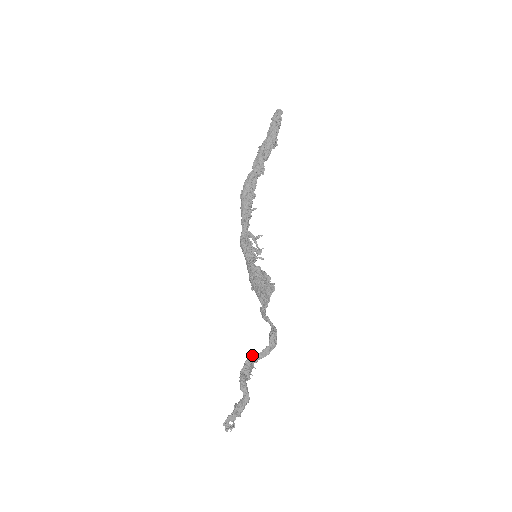
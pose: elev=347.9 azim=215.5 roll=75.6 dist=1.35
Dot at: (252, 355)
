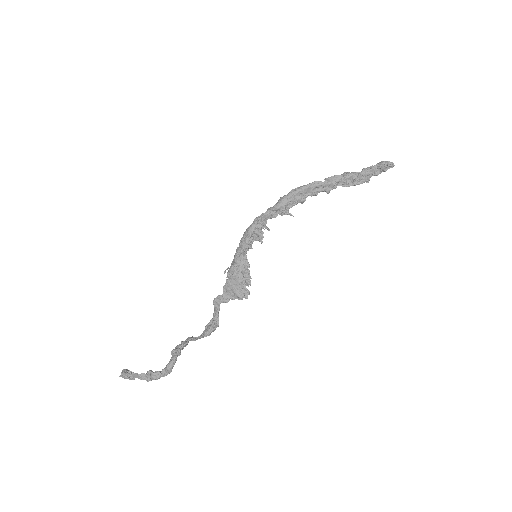
Dot at: (190, 339)
